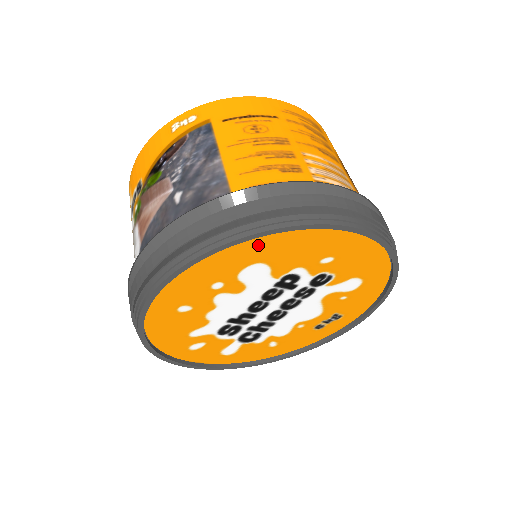
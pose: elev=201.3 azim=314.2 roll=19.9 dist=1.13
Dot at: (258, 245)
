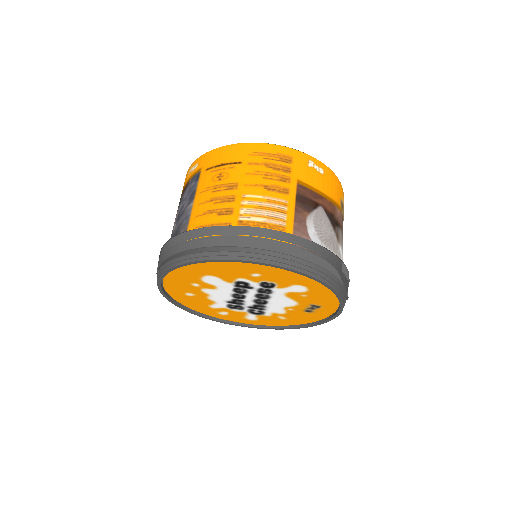
Dot at: (195, 267)
